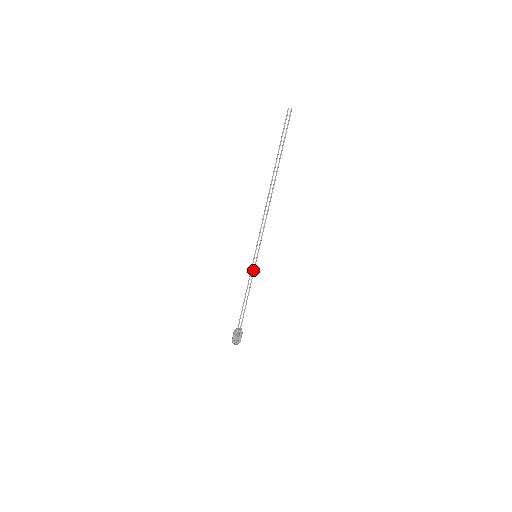
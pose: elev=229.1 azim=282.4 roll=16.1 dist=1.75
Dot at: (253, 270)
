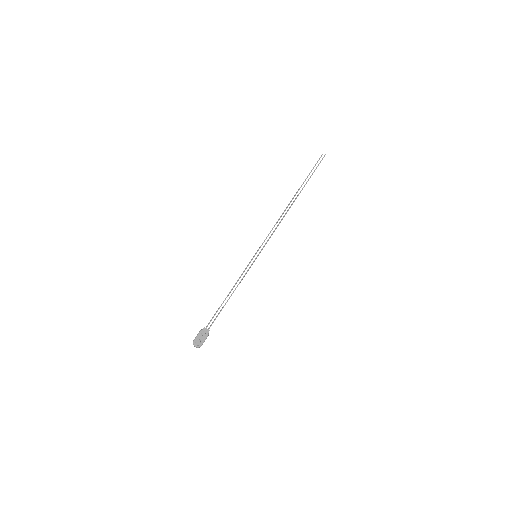
Dot at: (248, 269)
